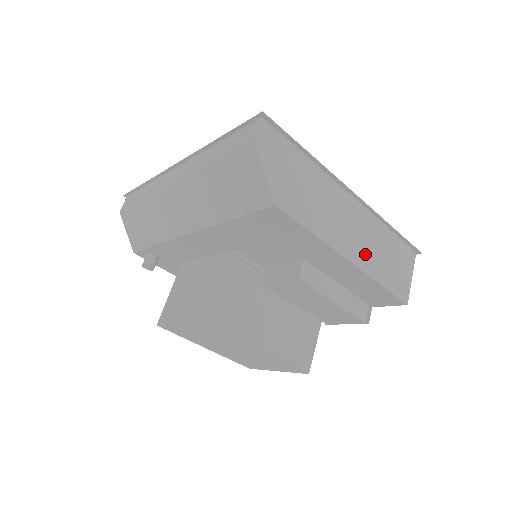
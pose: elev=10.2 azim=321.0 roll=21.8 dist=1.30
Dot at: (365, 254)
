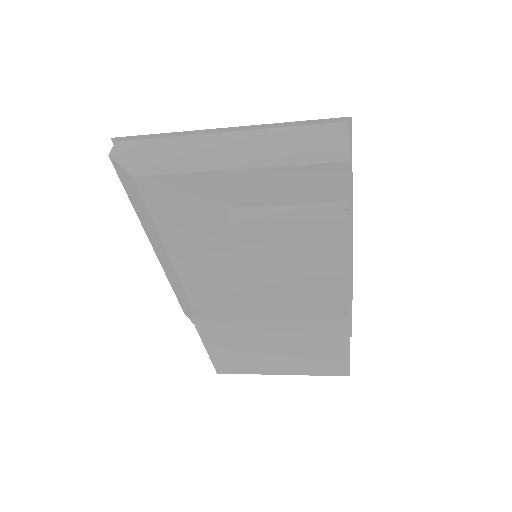
Dot at: (260, 156)
